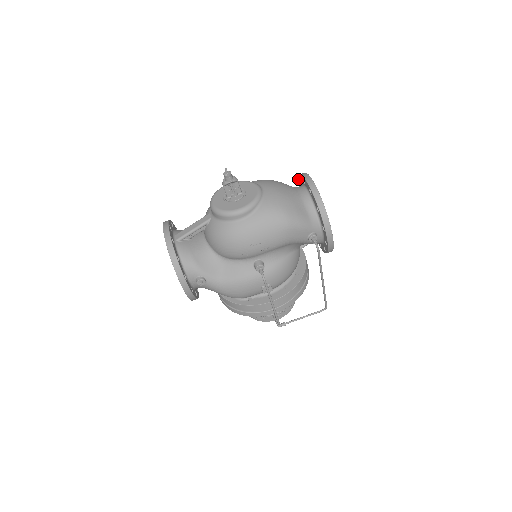
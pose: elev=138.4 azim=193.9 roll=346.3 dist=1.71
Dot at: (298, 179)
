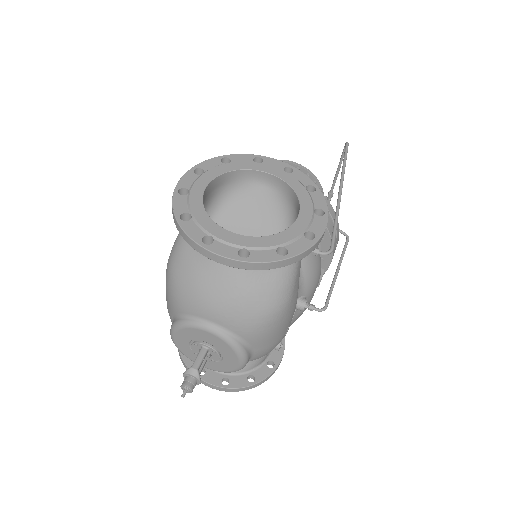
Dot at: occluded
